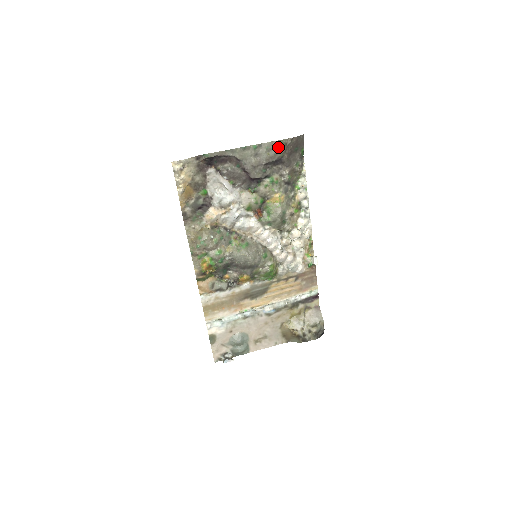
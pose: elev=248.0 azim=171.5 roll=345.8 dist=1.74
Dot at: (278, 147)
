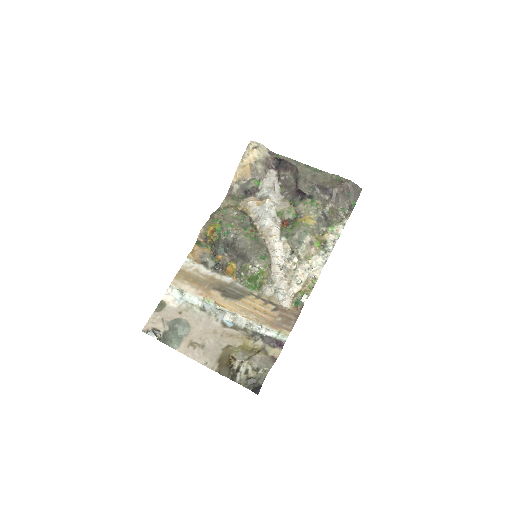
Dot at: (334, 180)
